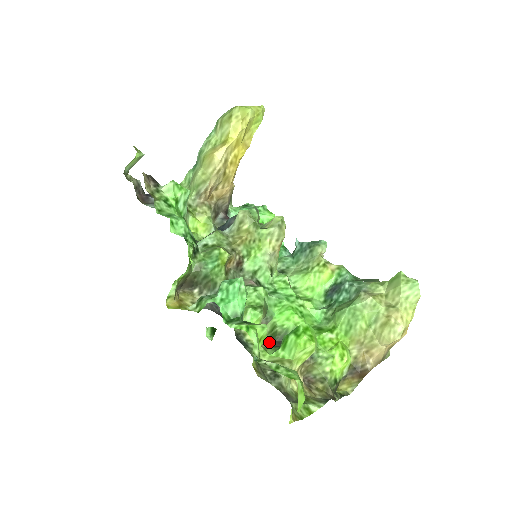
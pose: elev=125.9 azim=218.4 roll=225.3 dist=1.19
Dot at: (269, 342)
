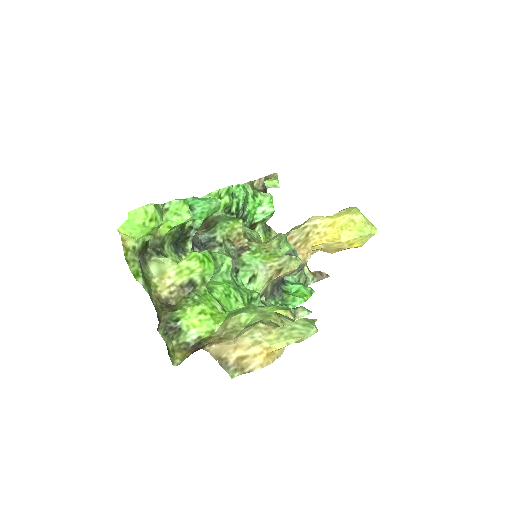
Dot at: occluded
